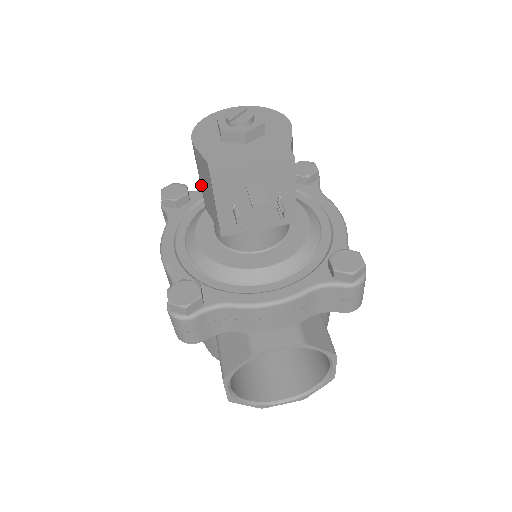
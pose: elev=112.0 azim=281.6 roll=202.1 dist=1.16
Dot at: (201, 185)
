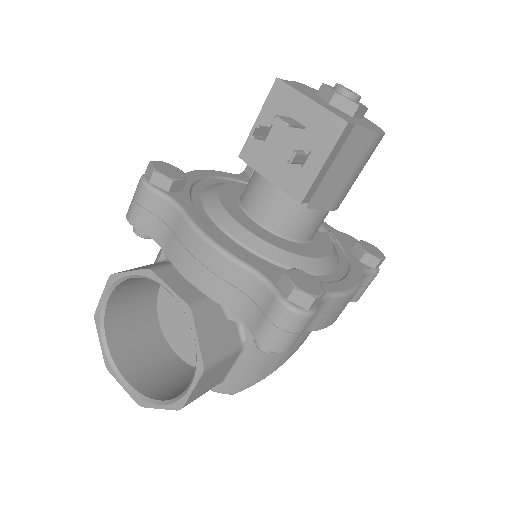
Dot at: occluded
